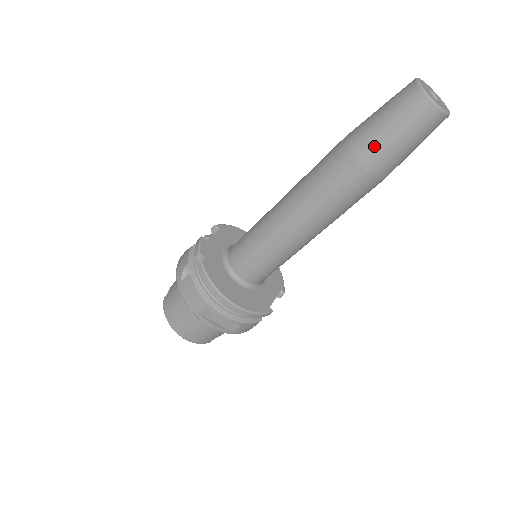
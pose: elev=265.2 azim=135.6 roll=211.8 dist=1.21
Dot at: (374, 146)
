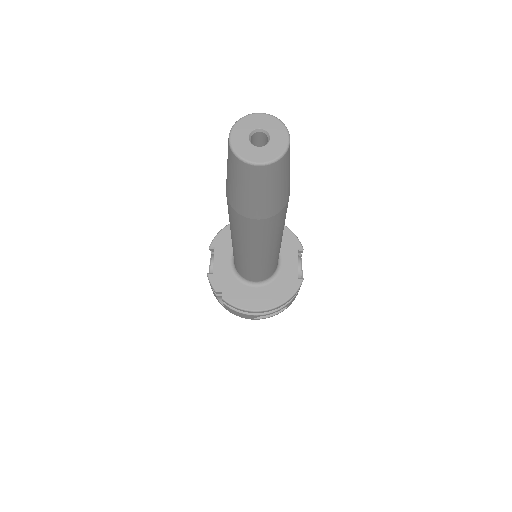
Dot at: (252, 207)
